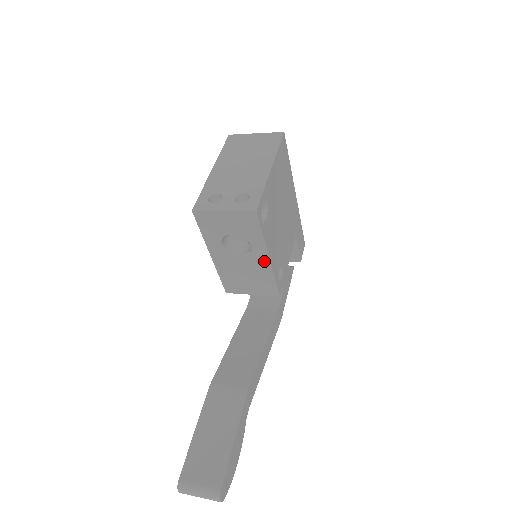
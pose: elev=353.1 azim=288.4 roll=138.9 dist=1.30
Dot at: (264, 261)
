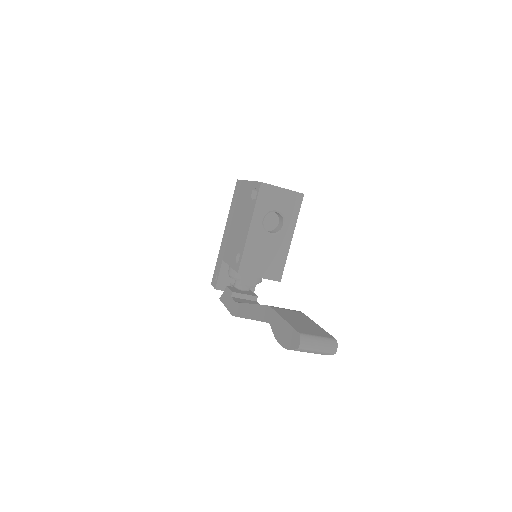
Dot at: (287, 241)
